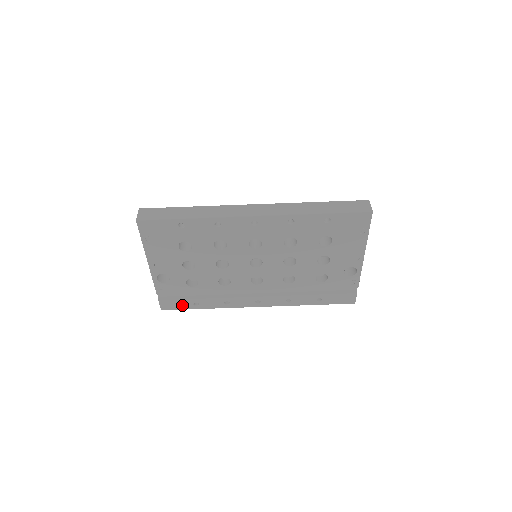
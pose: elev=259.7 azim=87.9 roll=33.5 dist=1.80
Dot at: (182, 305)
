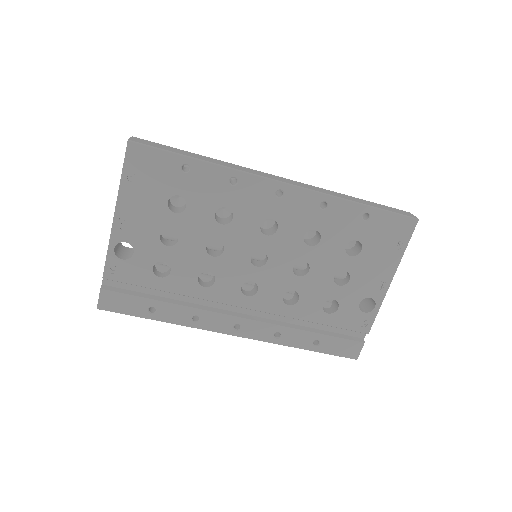
Dot at: (131, 306)
